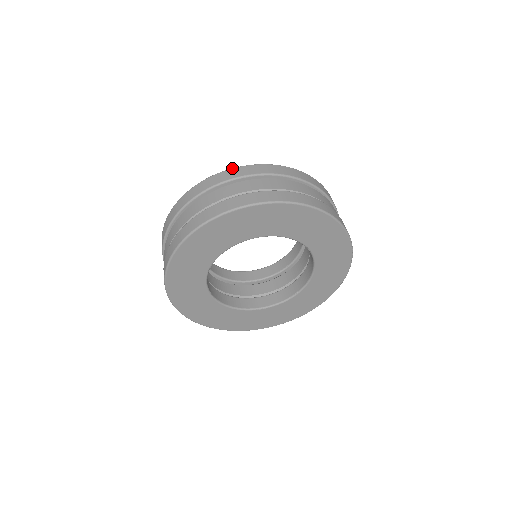
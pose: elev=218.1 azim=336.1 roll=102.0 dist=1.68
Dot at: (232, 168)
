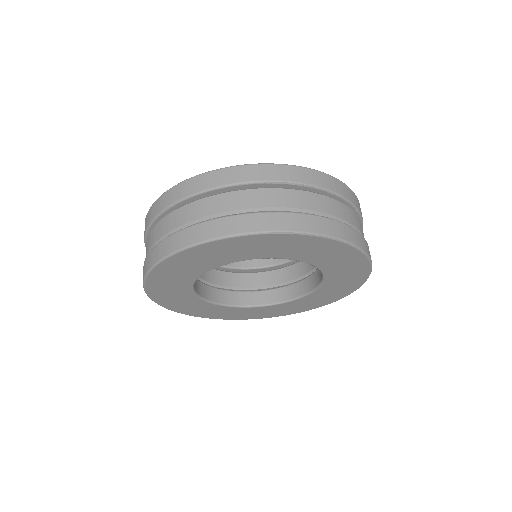
Dot at: (145, 218)
